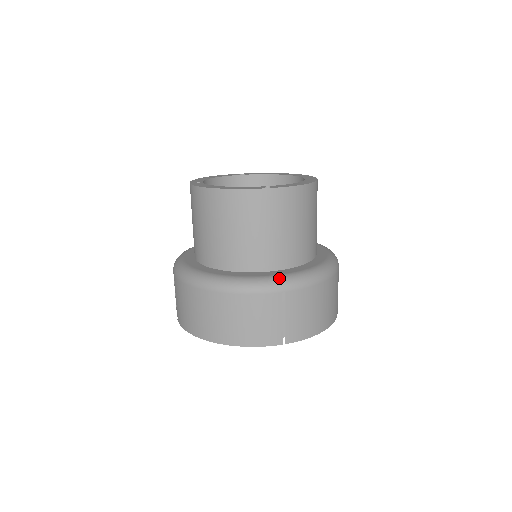
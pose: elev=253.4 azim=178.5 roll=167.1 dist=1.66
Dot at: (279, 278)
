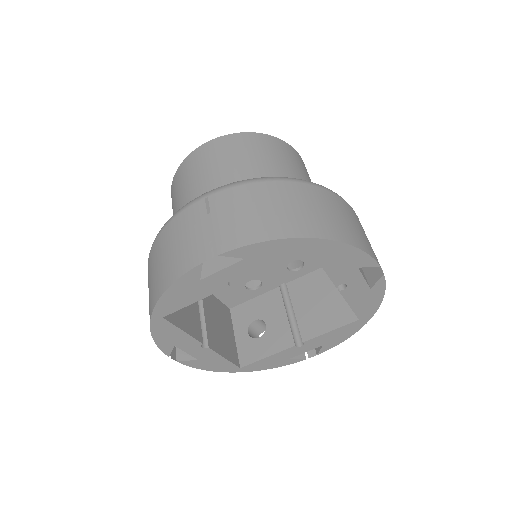
Dot at: occluded
